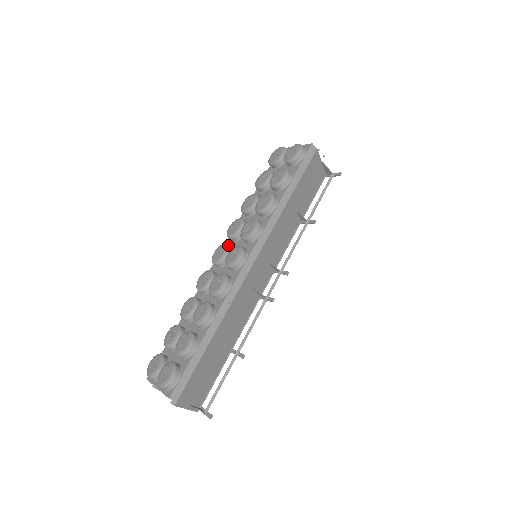
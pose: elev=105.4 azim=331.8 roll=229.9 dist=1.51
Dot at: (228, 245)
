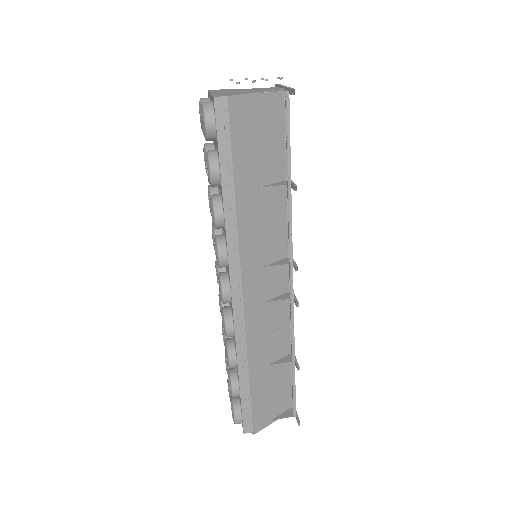
Dot at: occluded
